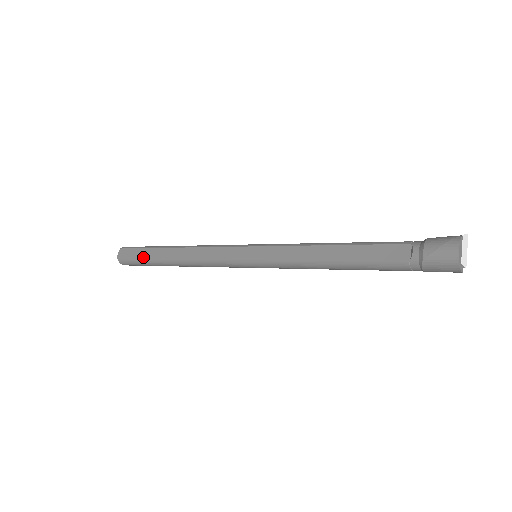
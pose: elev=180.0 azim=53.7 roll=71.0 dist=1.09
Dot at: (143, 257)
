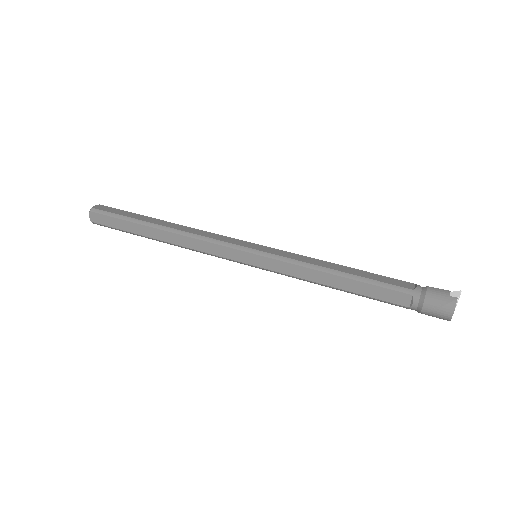
Dot at: (124, 230)
